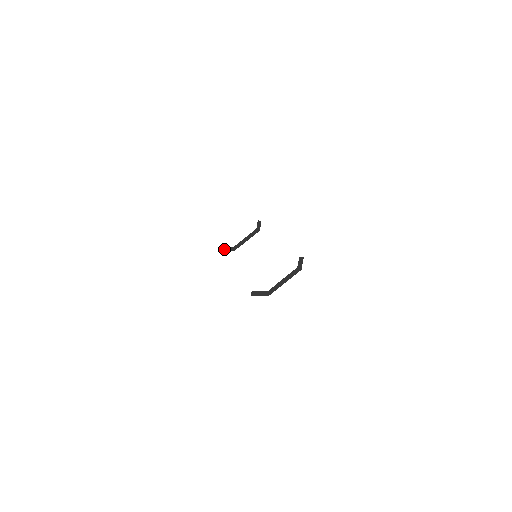
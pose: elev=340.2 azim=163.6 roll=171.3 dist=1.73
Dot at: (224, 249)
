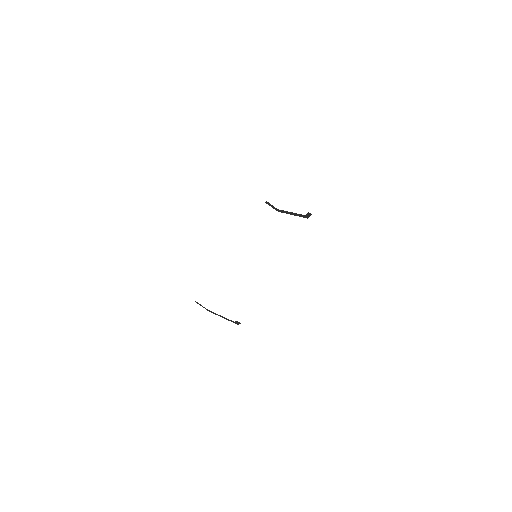
Dot at: (269, 204)
